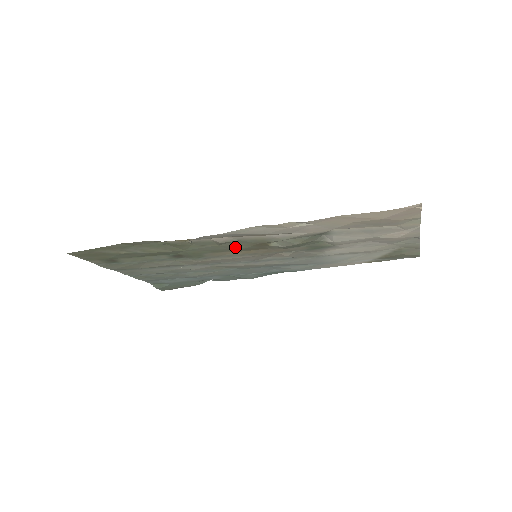
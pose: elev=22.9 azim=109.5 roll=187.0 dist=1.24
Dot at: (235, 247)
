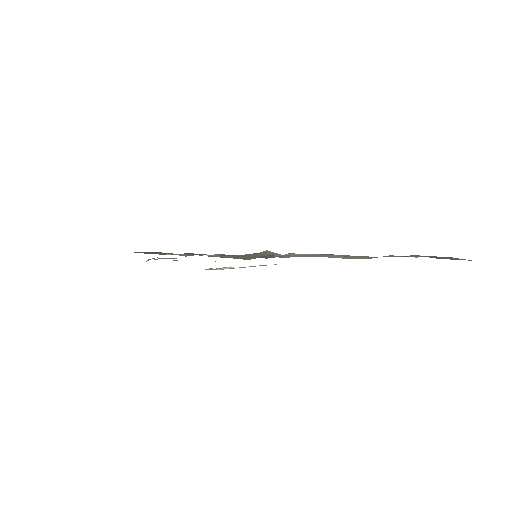
Dot at: occluded
